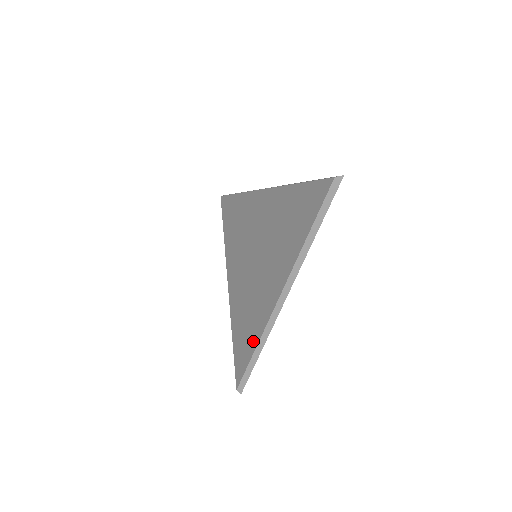
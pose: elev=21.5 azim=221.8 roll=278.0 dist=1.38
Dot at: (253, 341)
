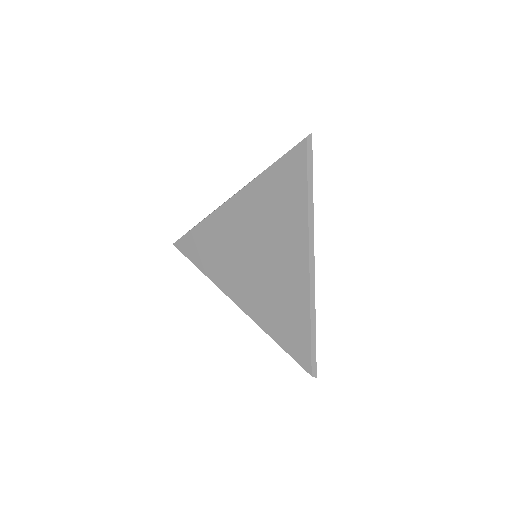
Dot at: (303, 321)
